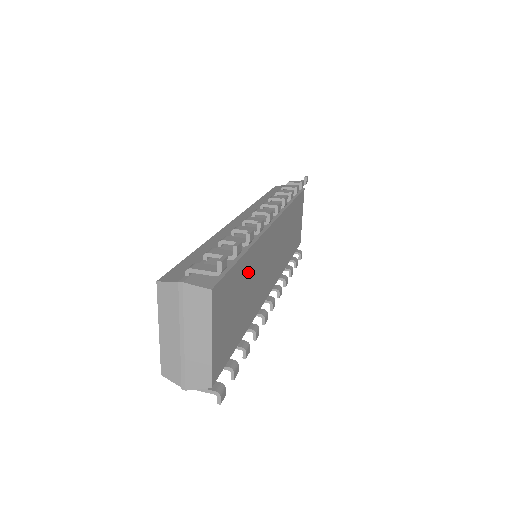
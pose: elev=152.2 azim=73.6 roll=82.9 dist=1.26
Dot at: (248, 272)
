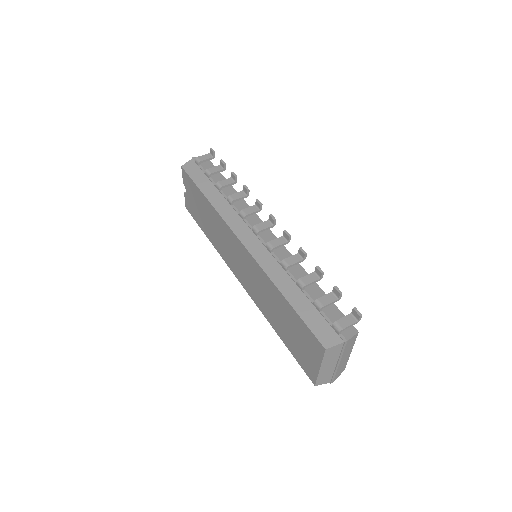
Dot at: occluded
